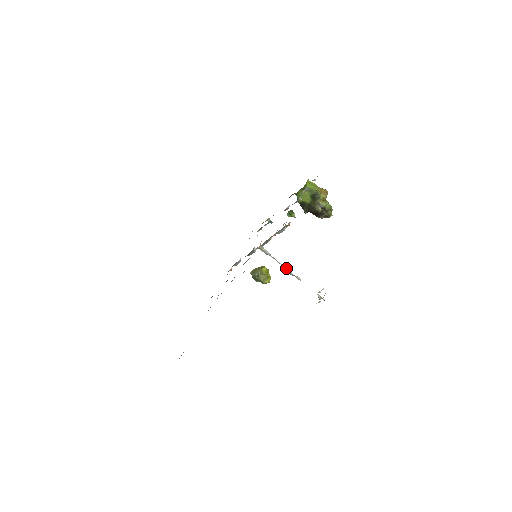
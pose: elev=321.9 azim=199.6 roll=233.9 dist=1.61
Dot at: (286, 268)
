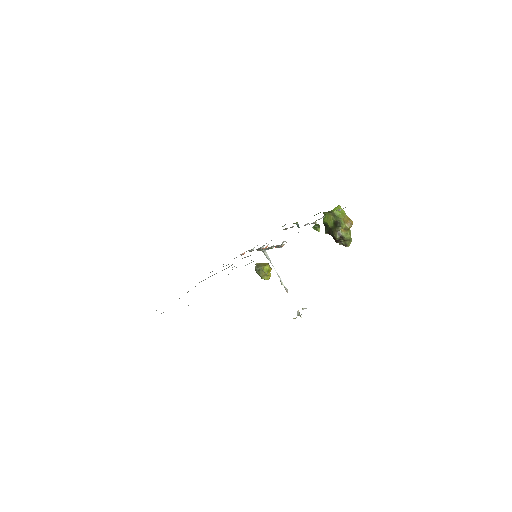
Dot at: (279, 277)
